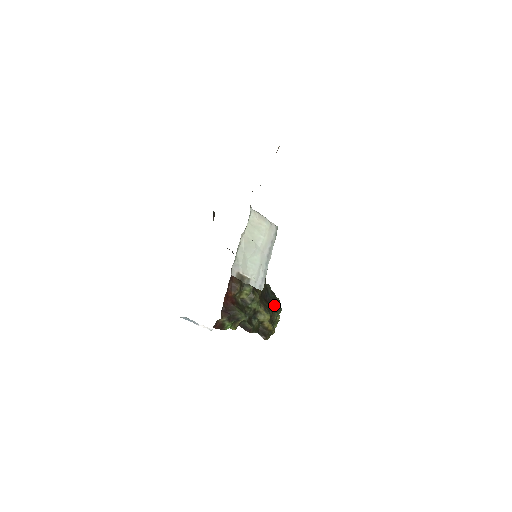
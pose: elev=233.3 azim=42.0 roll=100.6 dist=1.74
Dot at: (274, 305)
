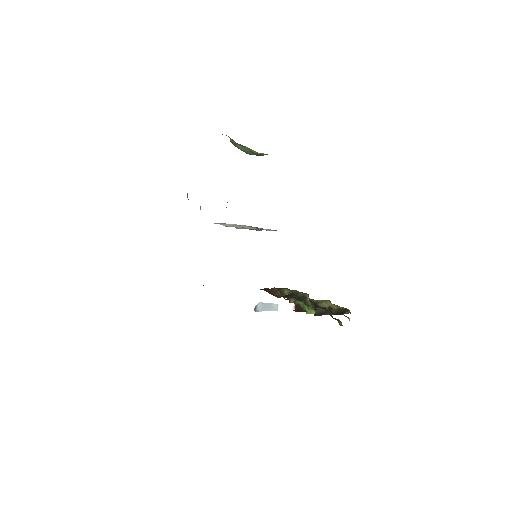
Dot at: occluded
